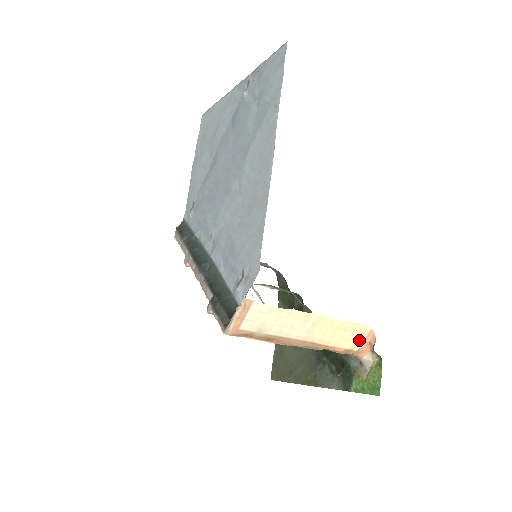
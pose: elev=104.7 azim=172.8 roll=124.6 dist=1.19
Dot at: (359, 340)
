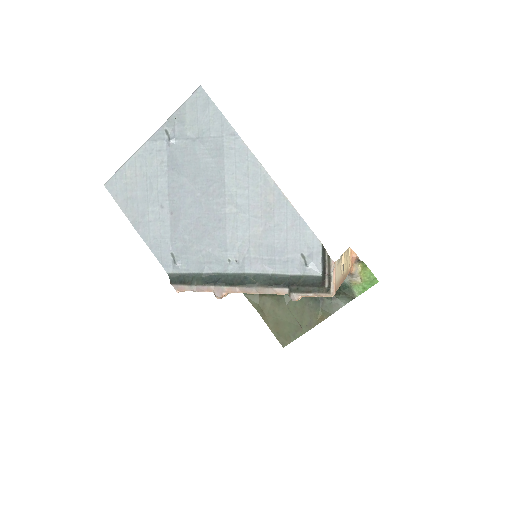
Dot at: (349, 260)
